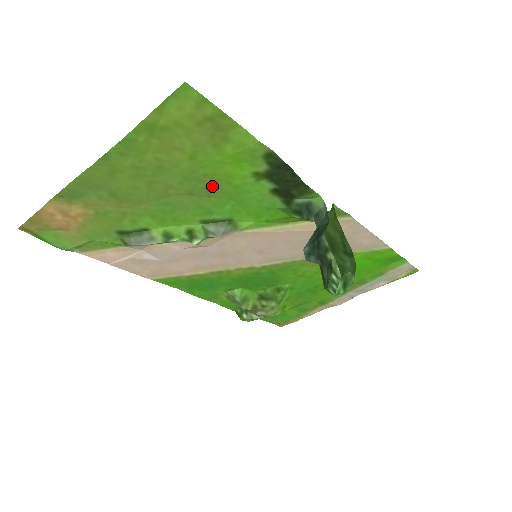
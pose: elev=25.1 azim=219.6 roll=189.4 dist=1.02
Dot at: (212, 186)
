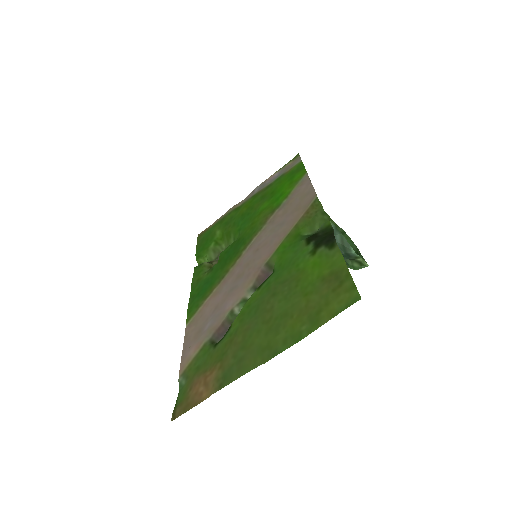
Dot at: (289, 281)
